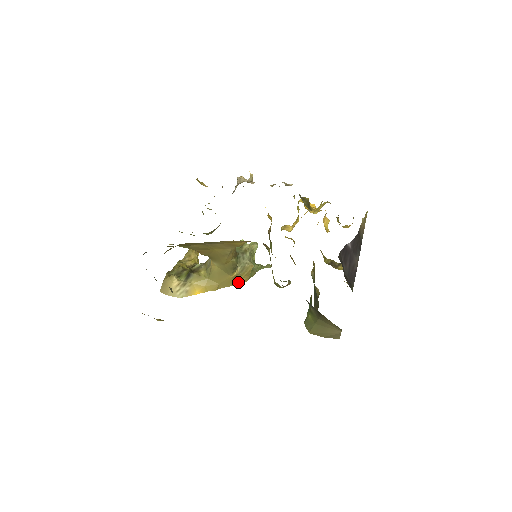
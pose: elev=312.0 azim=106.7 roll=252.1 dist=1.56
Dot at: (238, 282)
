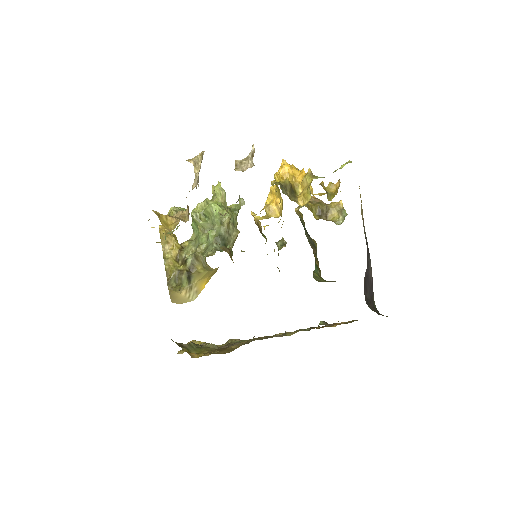
Dot at: occluded
